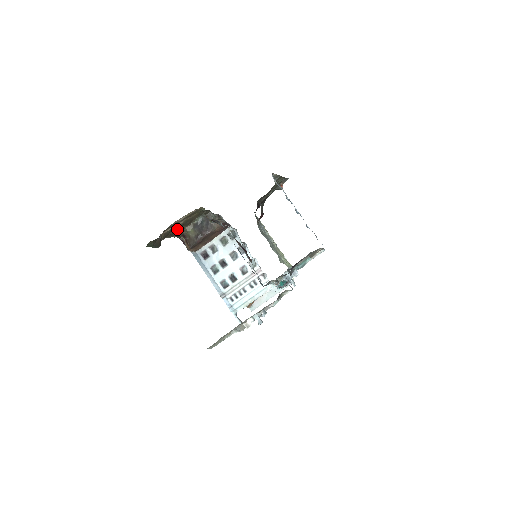
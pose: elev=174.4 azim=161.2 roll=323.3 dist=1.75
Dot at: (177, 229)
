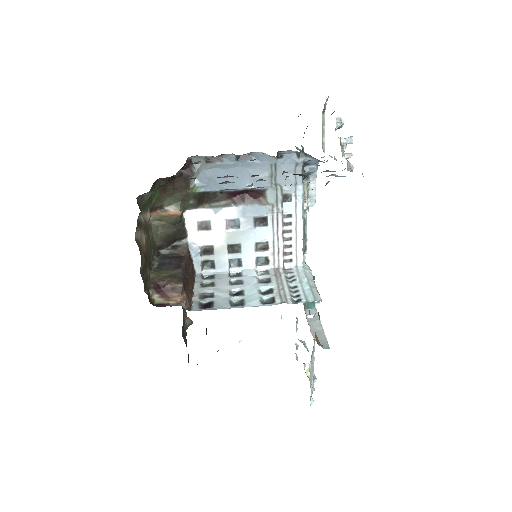
Dot at: occluded
